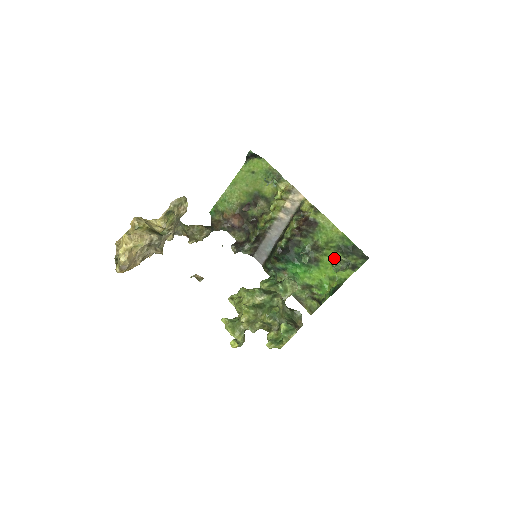
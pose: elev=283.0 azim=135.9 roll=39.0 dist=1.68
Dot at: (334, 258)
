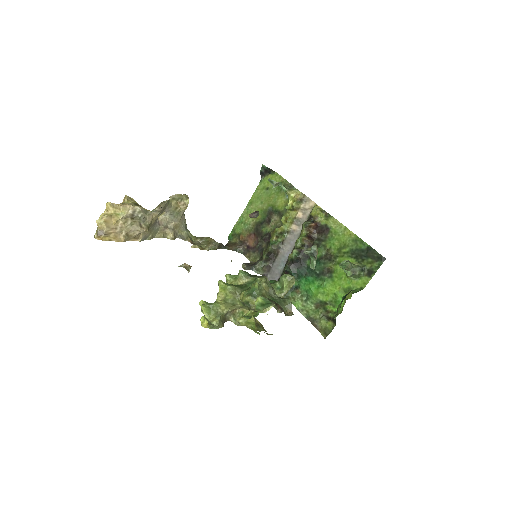
Dot at: (344, 260)
